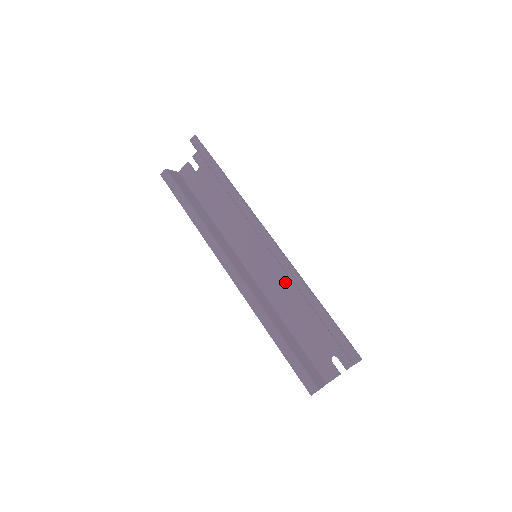
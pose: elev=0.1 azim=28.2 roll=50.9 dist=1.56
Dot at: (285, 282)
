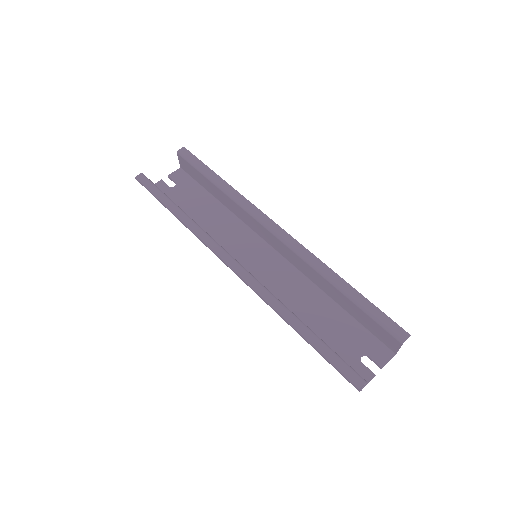
Dot at: (291, 283)
